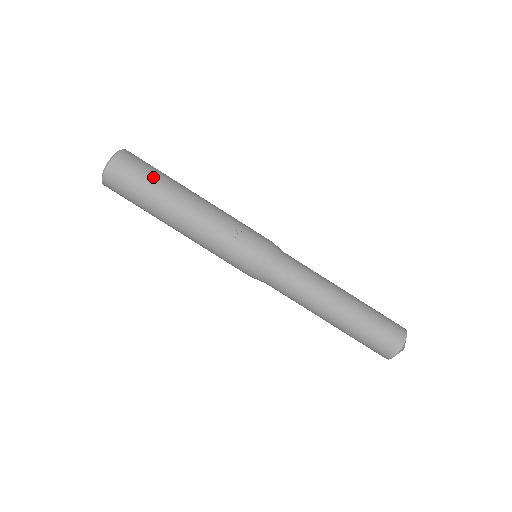
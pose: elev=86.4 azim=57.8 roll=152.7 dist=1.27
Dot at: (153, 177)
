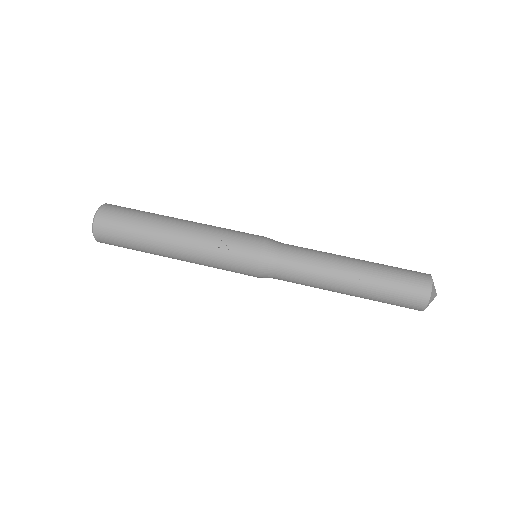
Dot at: (134, 222)
